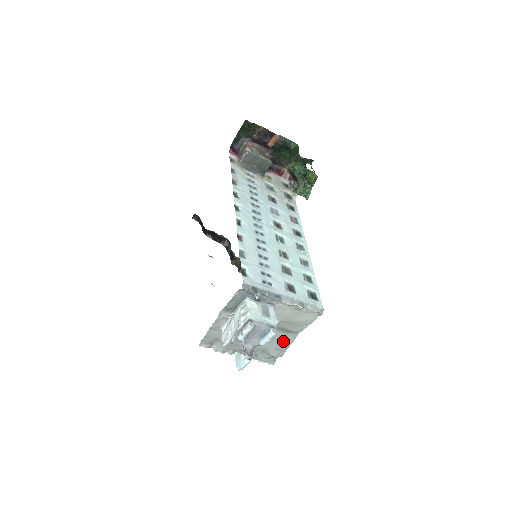
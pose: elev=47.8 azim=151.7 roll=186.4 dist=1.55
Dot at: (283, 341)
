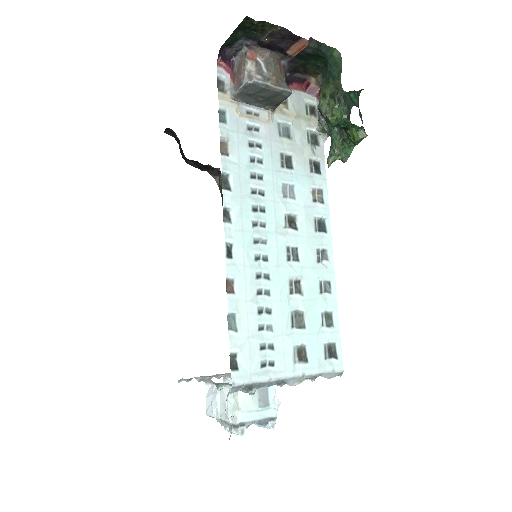
Dot at: occluded
